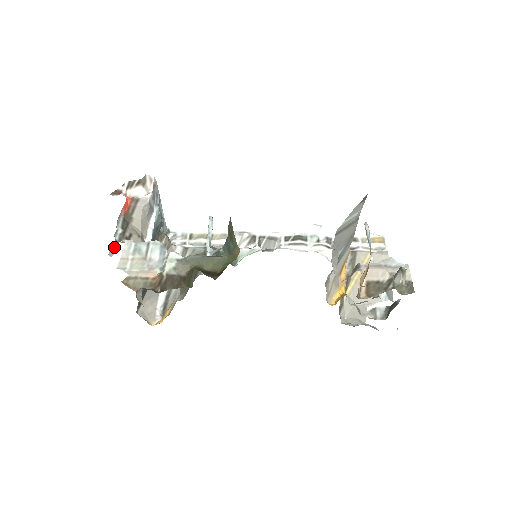
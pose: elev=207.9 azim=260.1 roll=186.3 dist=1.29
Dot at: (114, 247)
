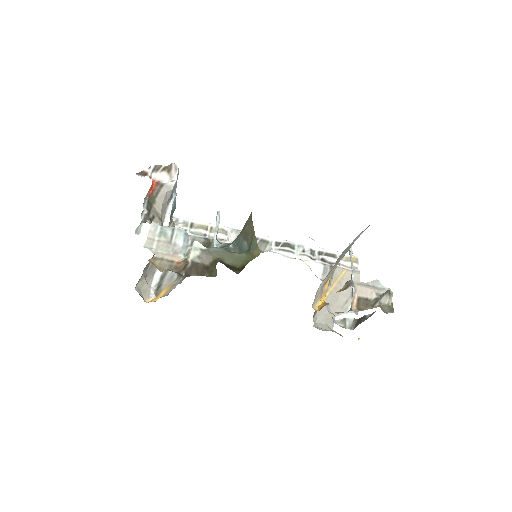
Dot at: (141, 226)
